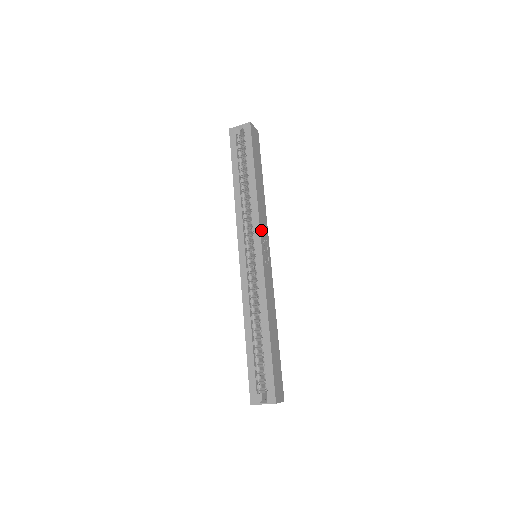
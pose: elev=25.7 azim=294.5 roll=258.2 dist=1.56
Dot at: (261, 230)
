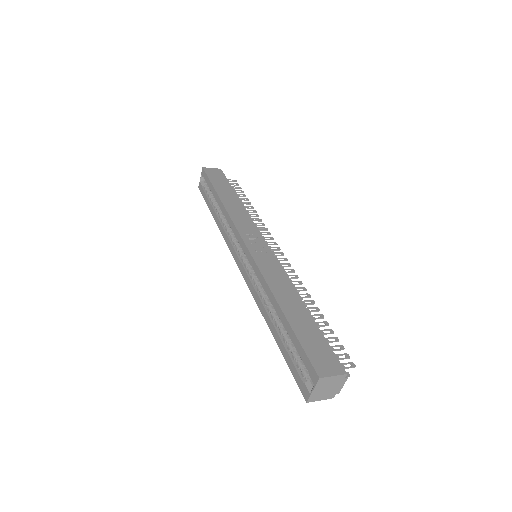
Dot at: (240, 230)
